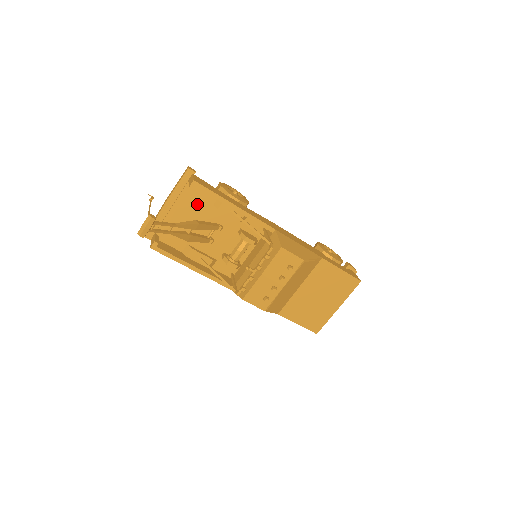
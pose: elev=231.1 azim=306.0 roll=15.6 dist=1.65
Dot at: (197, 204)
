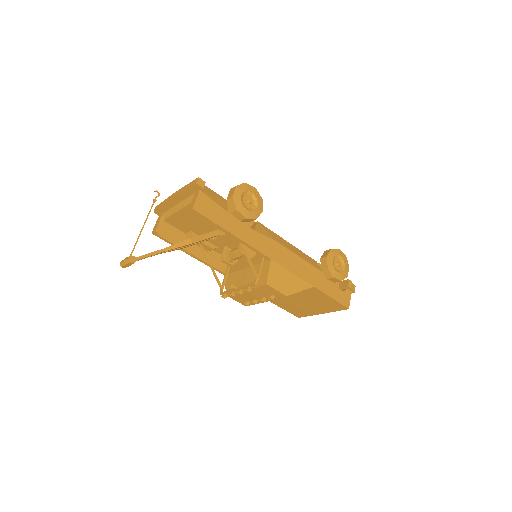
Dot at: occluded
